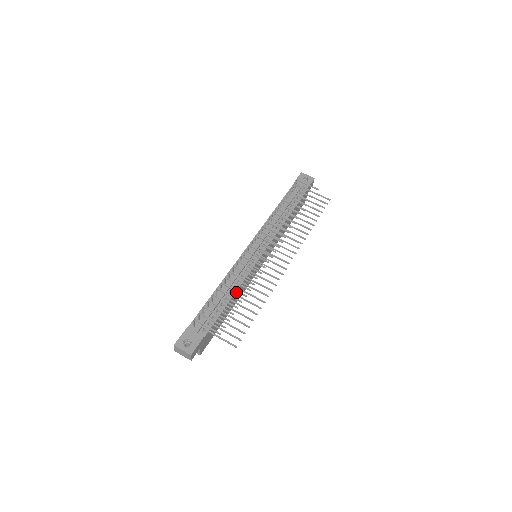
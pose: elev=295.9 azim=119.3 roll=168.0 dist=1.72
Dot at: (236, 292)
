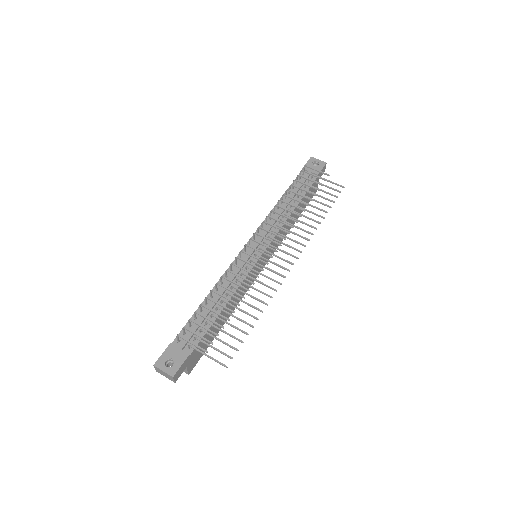
Dot at: occluded
